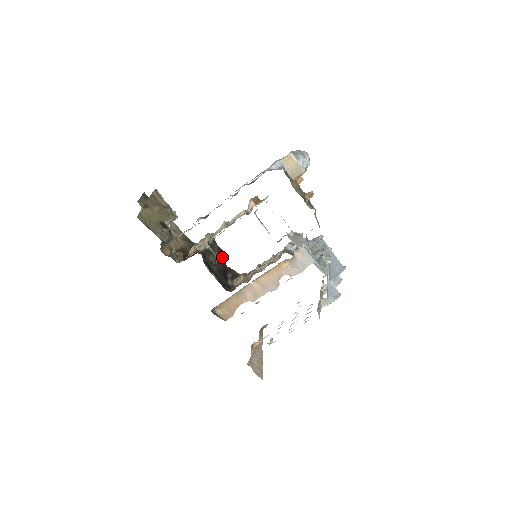
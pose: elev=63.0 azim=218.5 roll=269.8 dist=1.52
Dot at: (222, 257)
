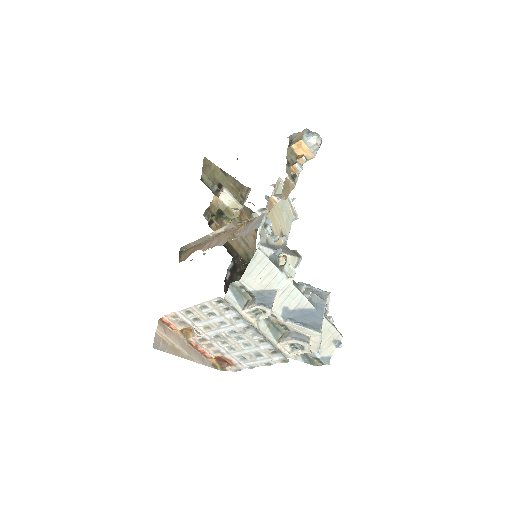
Dot at: occluded
